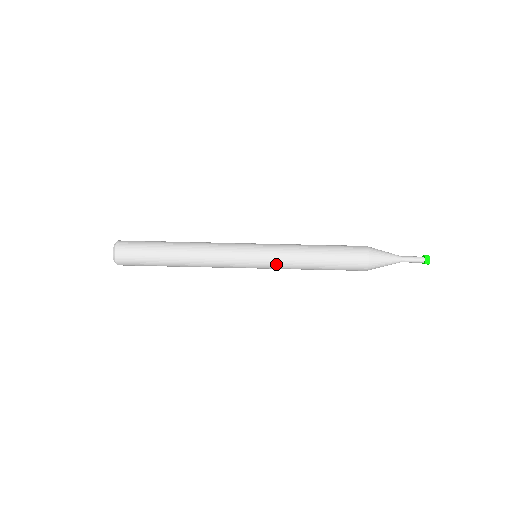
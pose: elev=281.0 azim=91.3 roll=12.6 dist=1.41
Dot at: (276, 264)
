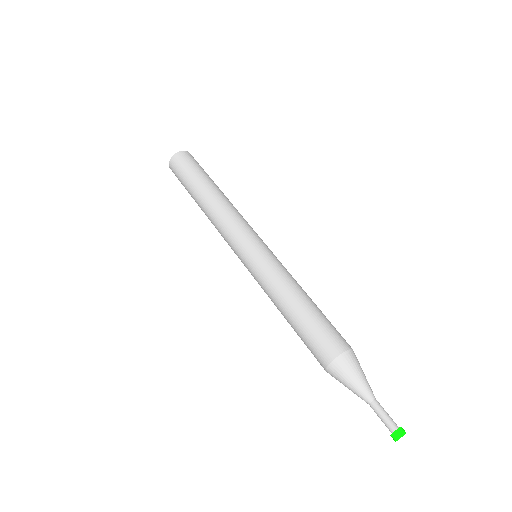
Dot at: (257, 280)
